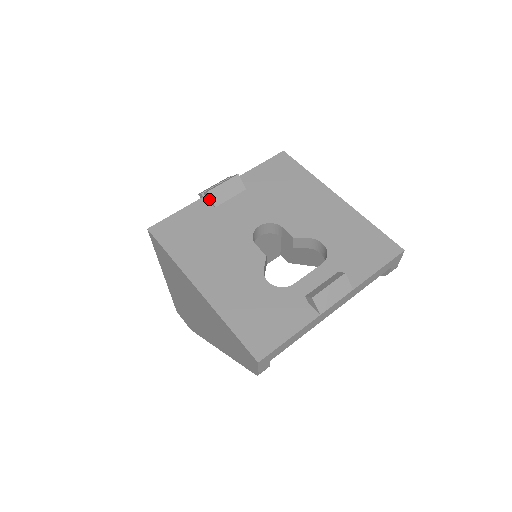
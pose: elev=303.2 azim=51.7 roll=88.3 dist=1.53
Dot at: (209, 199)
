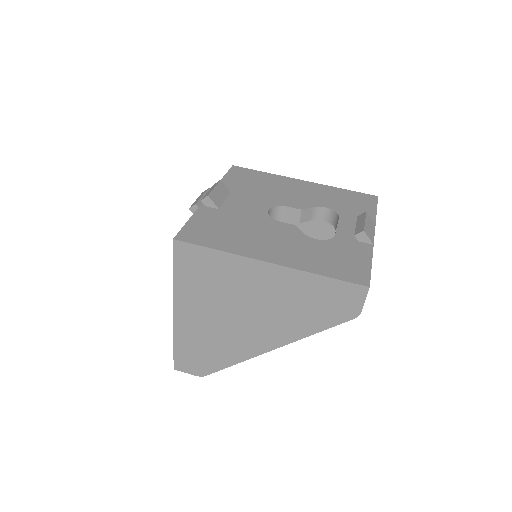
Dot at: (210, 203)
